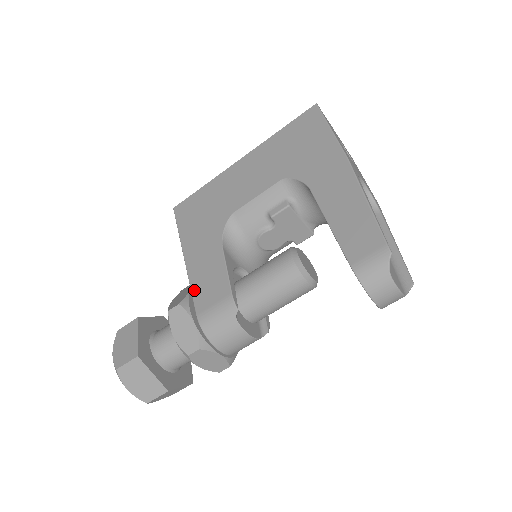
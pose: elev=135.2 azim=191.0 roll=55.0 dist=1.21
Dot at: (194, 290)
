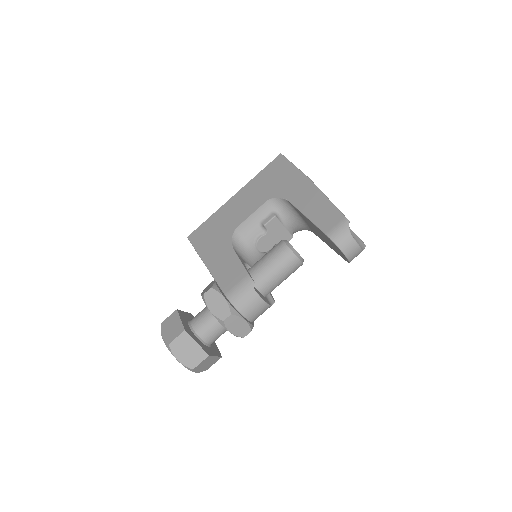
Dot at: (218, 280)
